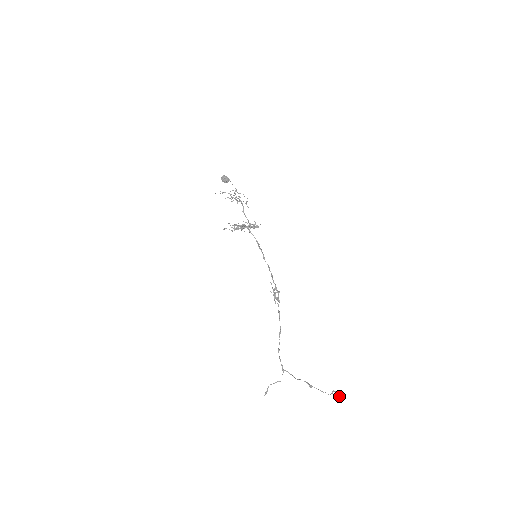
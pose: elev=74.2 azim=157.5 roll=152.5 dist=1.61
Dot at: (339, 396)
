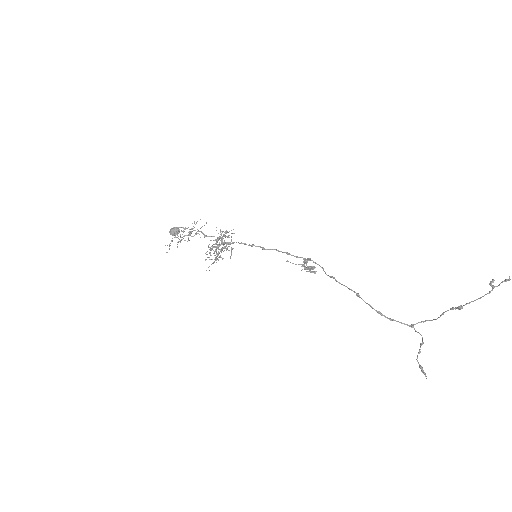
Dot at: (506, 279)
